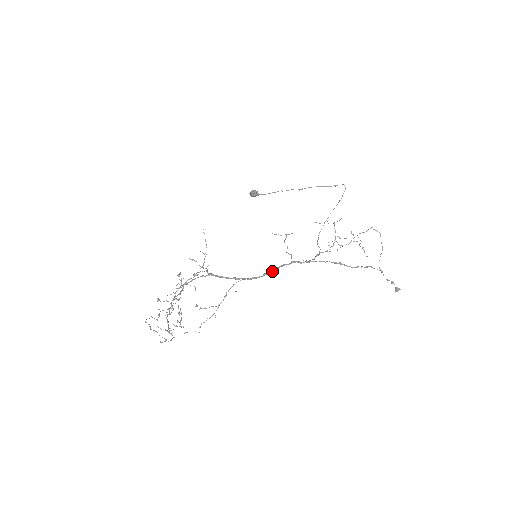
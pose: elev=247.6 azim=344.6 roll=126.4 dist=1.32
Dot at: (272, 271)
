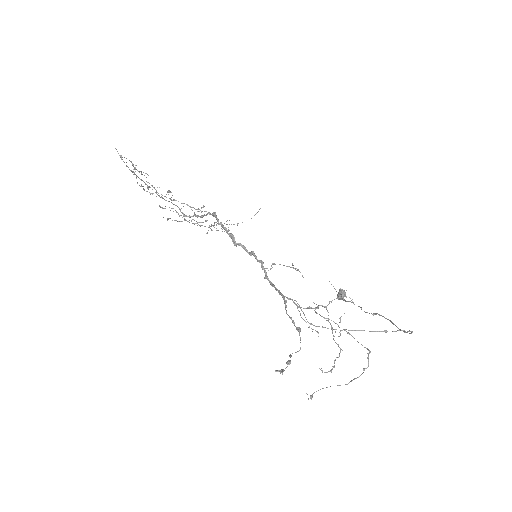
Dot at: (239, 243)
